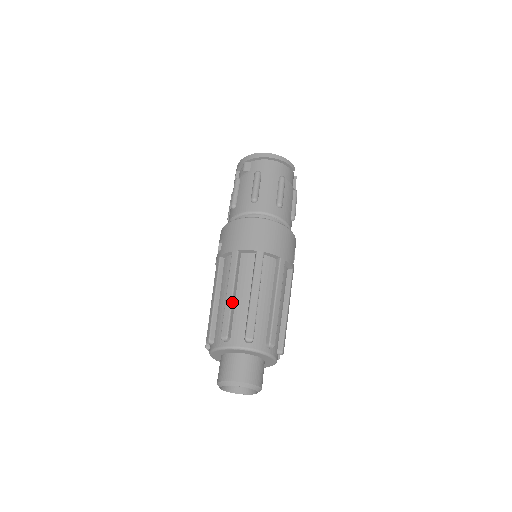
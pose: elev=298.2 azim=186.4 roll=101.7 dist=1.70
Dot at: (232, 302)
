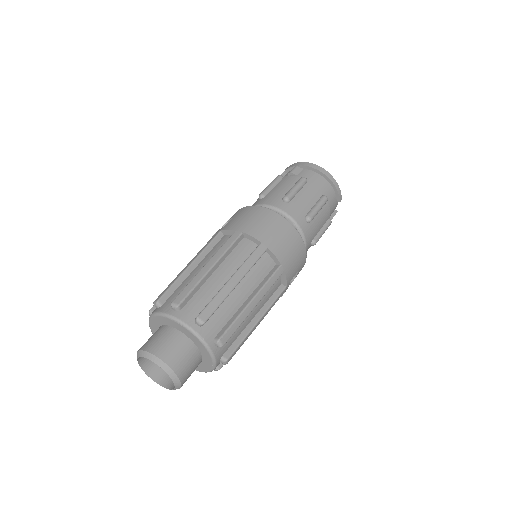
Dot at: (206, 275)
